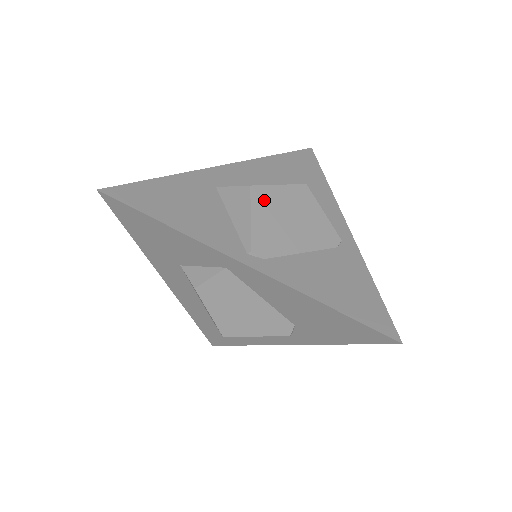
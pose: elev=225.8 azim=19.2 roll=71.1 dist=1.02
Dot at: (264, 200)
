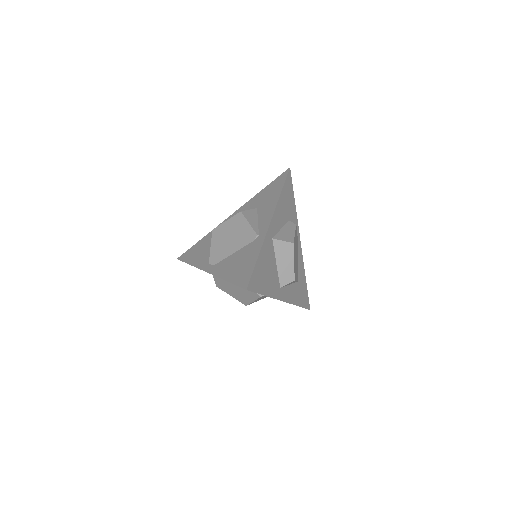
Dot at: (218, 234)
